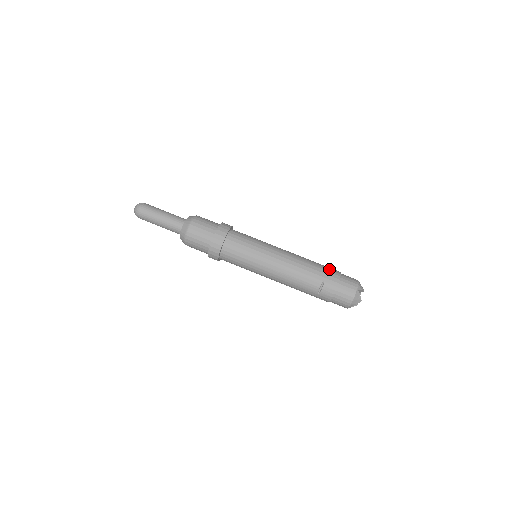
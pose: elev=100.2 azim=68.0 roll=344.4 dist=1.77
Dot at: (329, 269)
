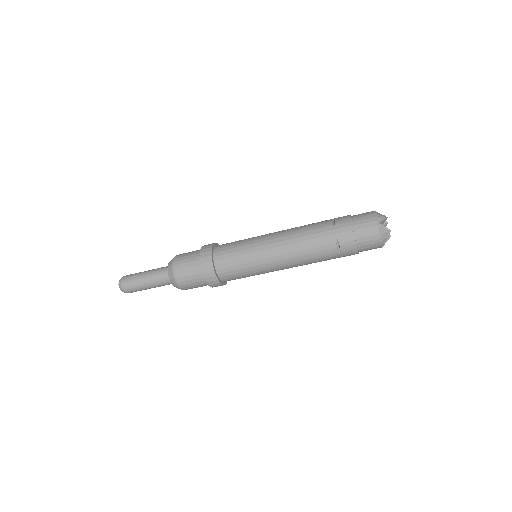
Dot at: (335, 221)
